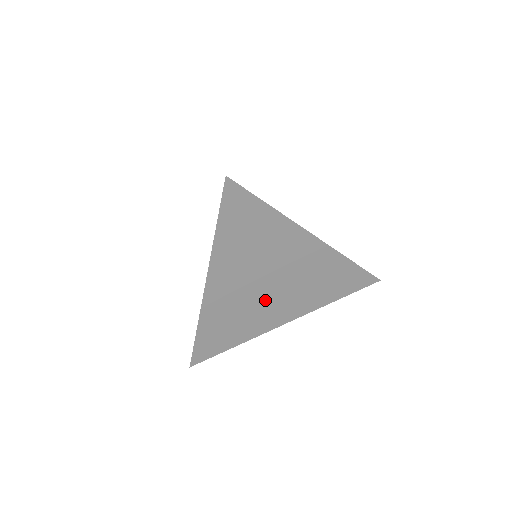
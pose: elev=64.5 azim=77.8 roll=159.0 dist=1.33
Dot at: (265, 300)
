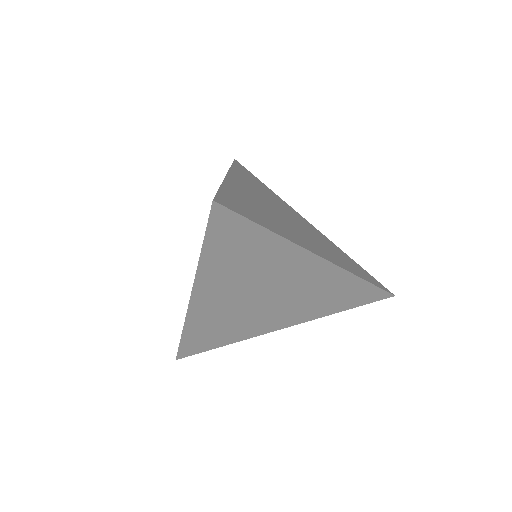
Dot at: (259, 310)
